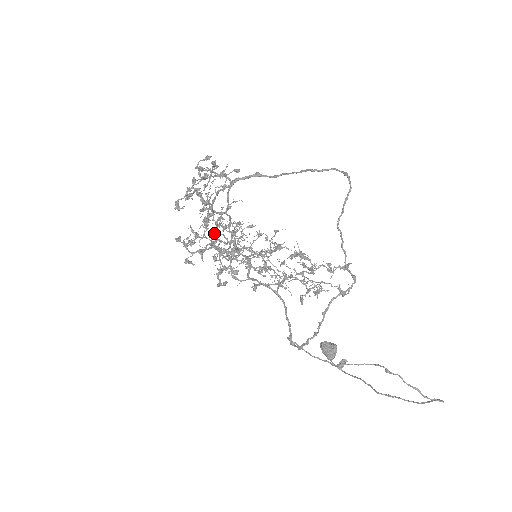
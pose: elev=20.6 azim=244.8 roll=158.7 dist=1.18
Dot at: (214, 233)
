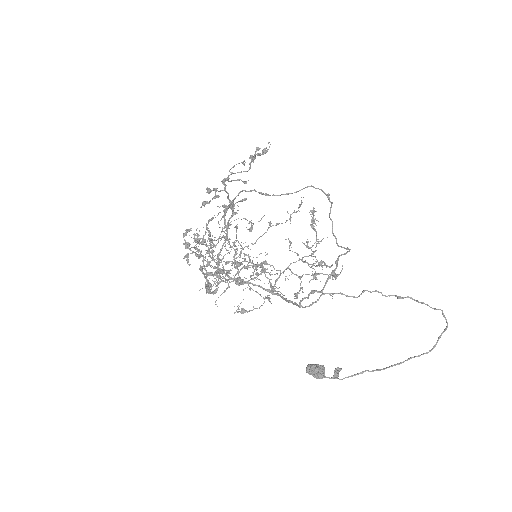
Dot at: occluded
